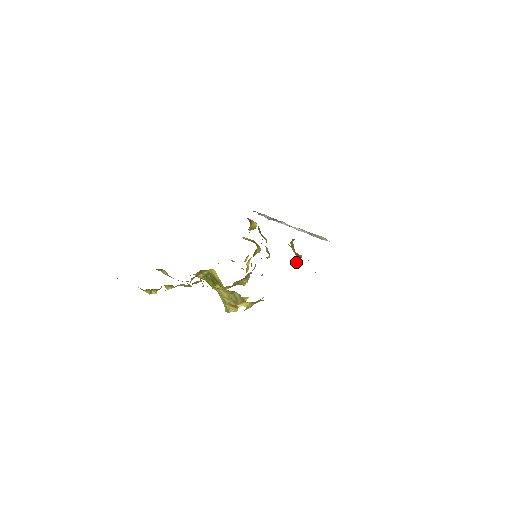
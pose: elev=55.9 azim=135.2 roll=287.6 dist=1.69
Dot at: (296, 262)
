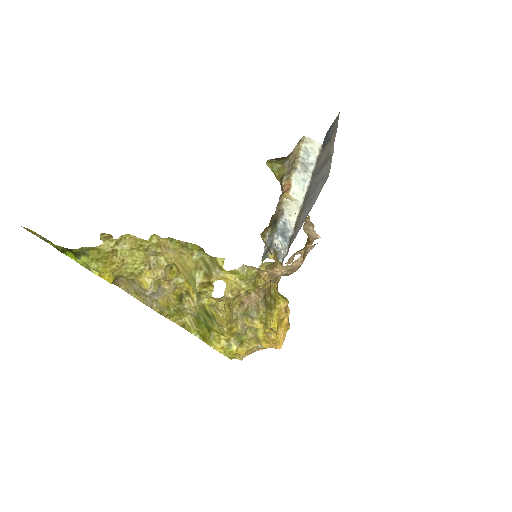
Dot at: (306, 232)
